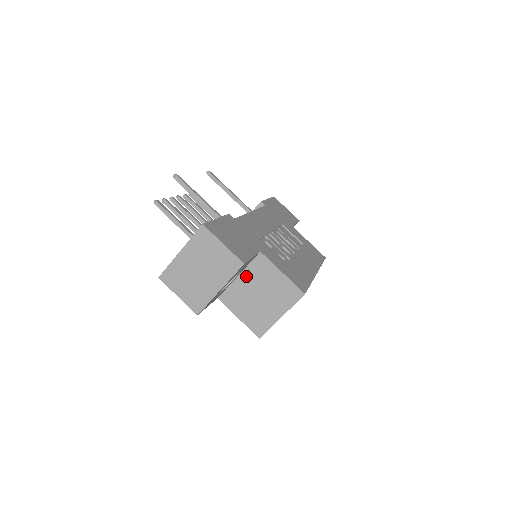
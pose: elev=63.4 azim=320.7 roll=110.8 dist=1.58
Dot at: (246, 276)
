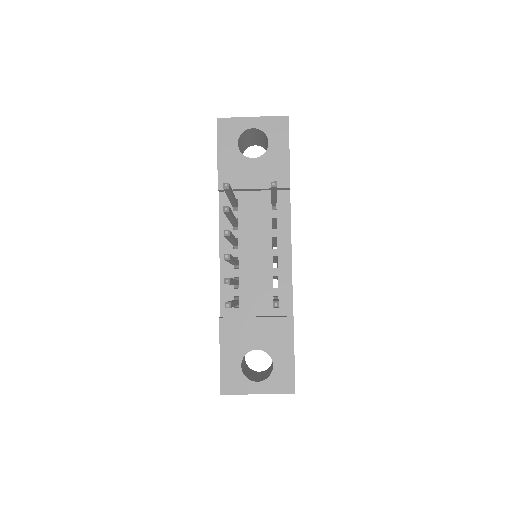
Dot at: occluded
